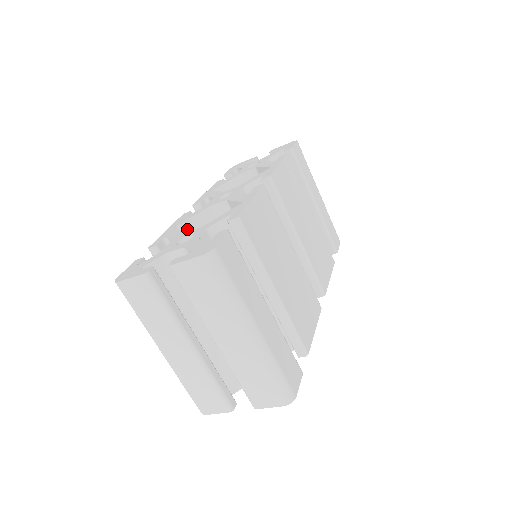
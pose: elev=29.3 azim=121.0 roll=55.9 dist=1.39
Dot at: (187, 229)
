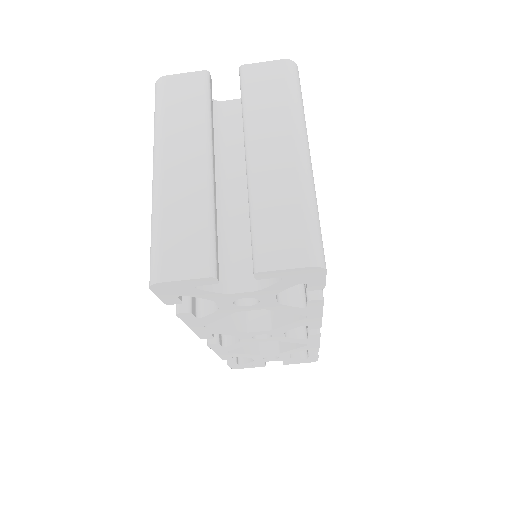
Dot at: occluded
